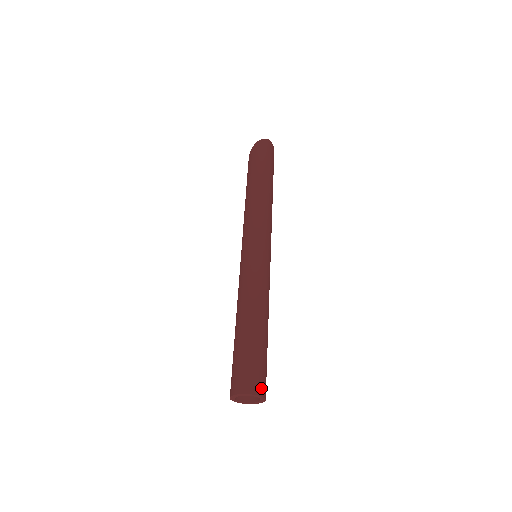
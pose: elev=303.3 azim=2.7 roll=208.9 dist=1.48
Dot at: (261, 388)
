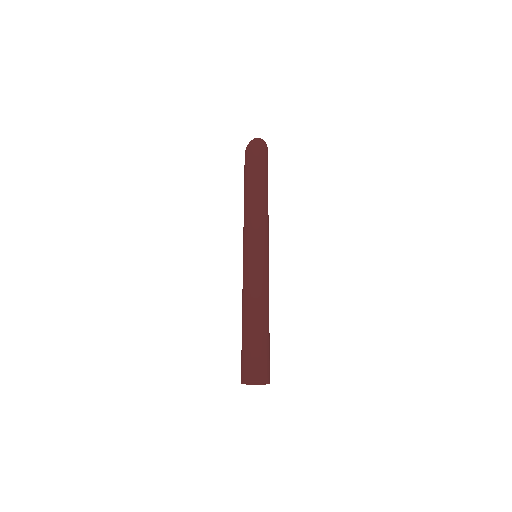
Dot at: (263, 375)
